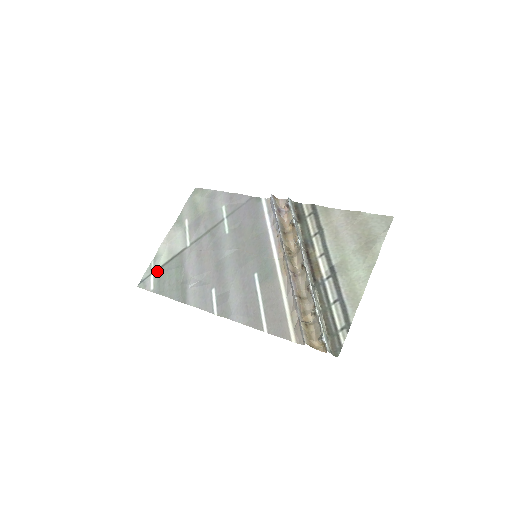
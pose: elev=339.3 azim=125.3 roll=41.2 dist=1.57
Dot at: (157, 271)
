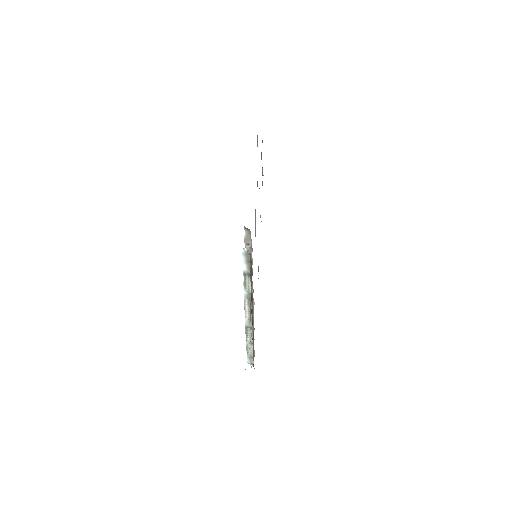
Dot at: occluded
